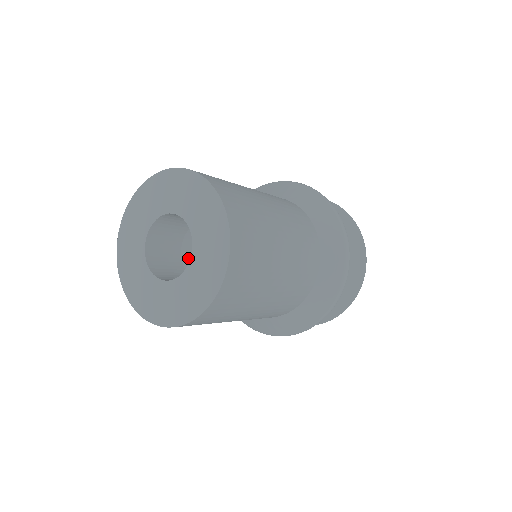
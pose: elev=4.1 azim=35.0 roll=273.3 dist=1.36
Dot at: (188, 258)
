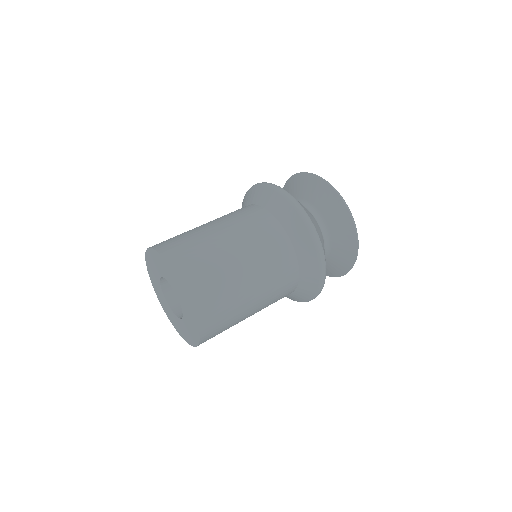
Dot at: occluded
